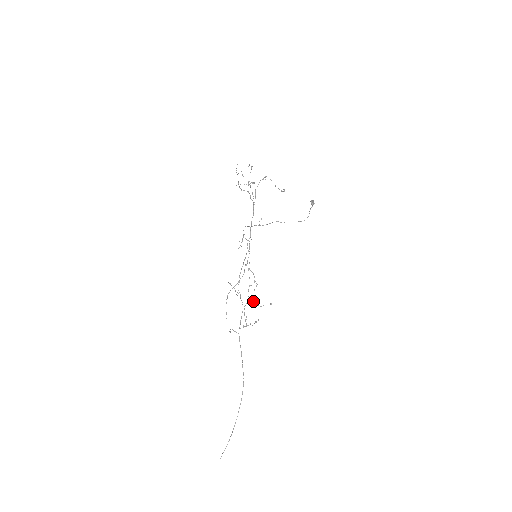
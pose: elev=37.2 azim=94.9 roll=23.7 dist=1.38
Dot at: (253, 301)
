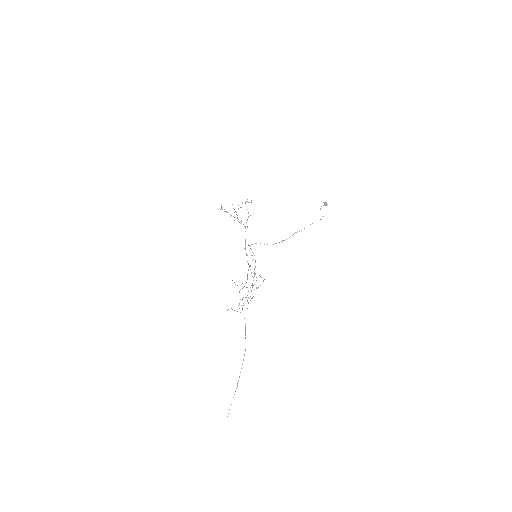
Dot at: occluded
